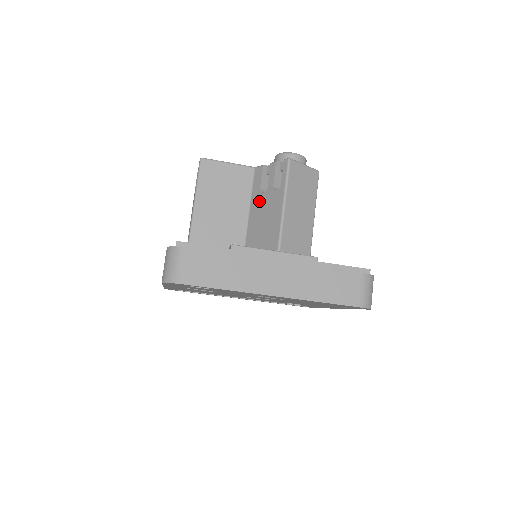
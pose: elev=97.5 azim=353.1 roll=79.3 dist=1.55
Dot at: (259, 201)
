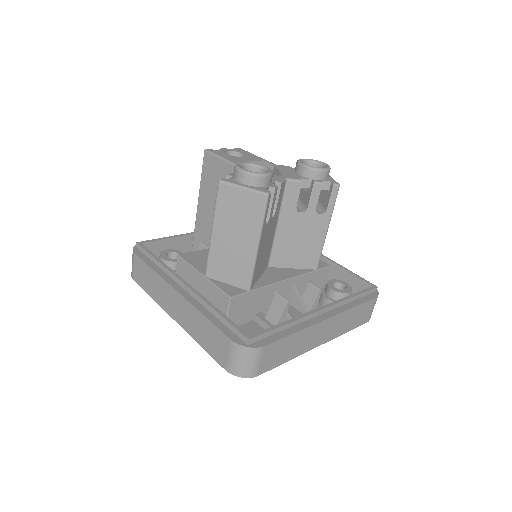
Dot at: occluded
